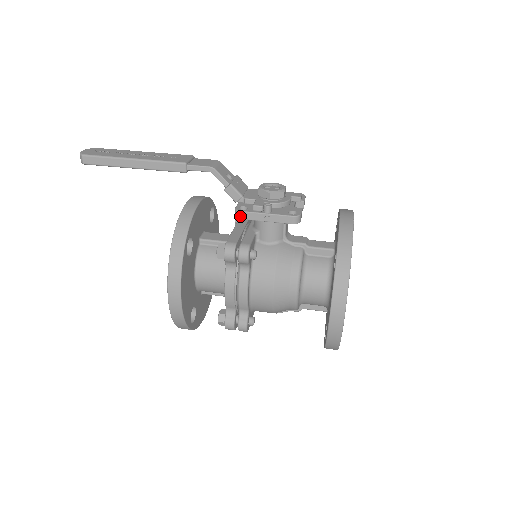
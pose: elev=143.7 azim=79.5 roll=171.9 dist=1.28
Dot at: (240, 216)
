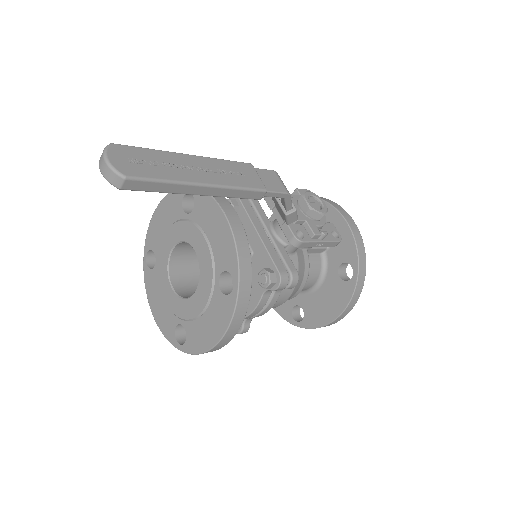
Dot at: (299, 246)
